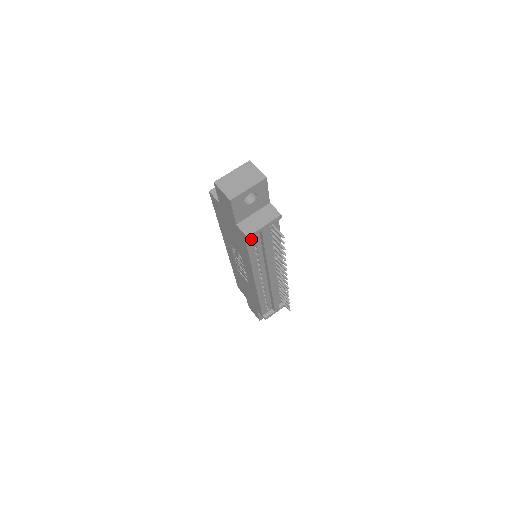
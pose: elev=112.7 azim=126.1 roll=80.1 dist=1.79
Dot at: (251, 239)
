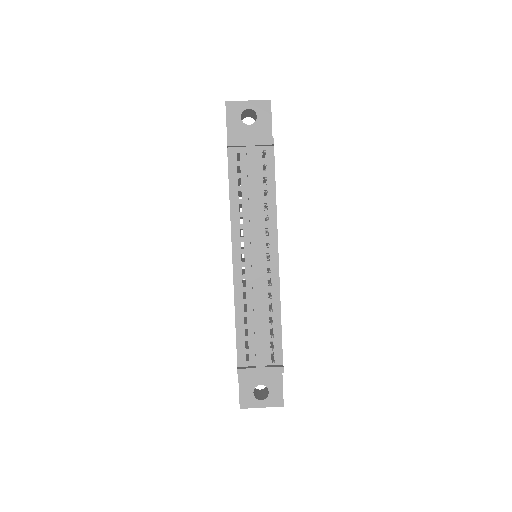
Dot at: (235, 160)
